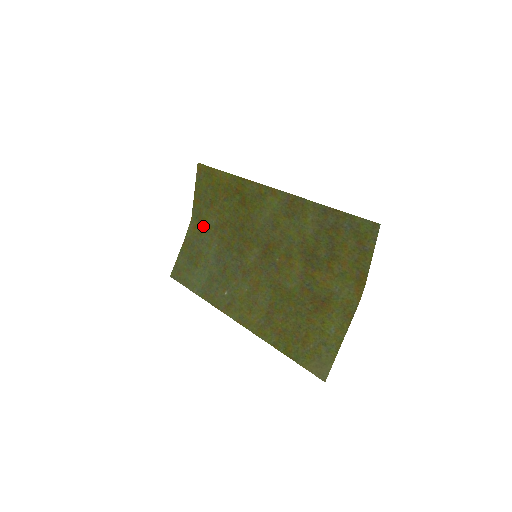
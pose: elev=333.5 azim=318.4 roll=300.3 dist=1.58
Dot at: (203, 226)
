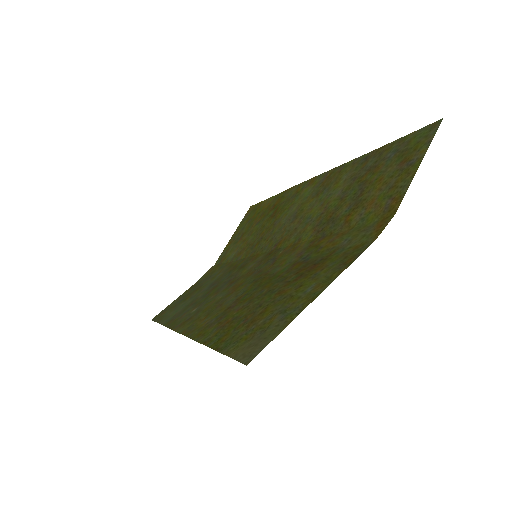
Dot at: (221, 264)
